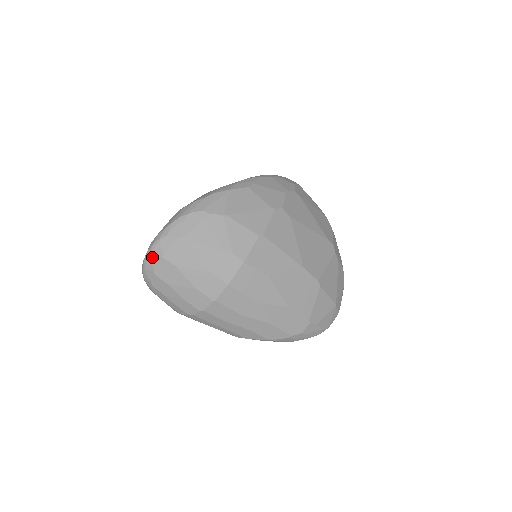
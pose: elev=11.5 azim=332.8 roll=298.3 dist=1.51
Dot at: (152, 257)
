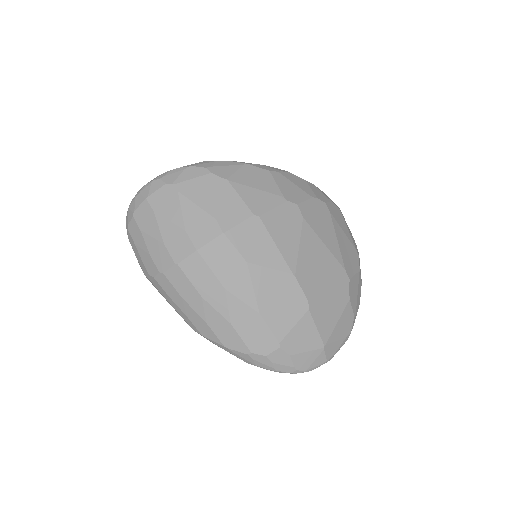
Dot at: (138, 197)
